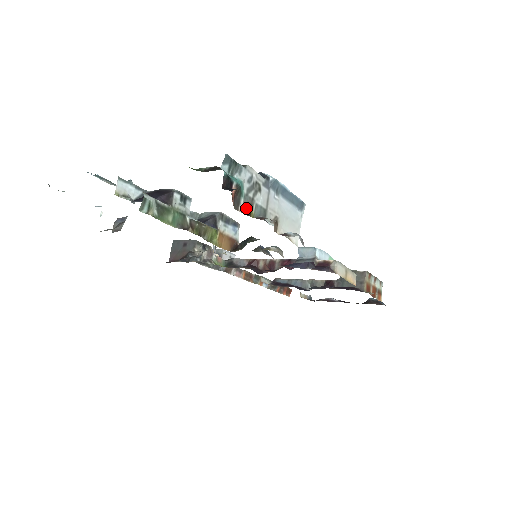
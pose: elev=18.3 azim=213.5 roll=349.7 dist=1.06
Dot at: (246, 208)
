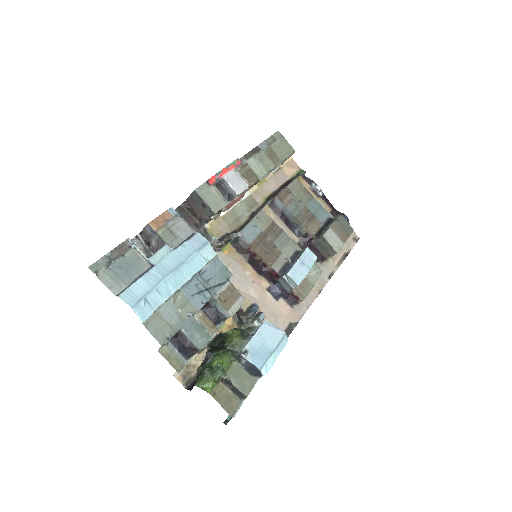
Dot at: occluded
